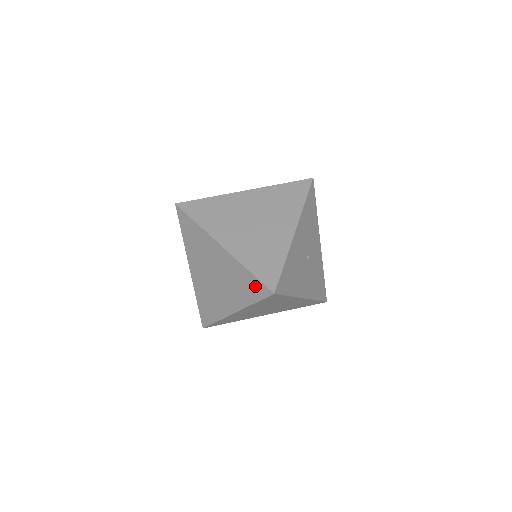
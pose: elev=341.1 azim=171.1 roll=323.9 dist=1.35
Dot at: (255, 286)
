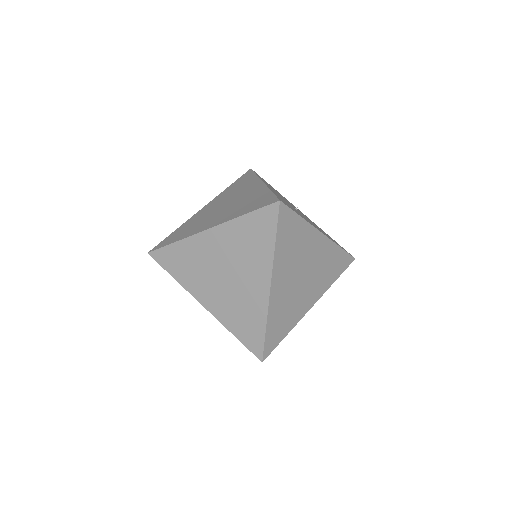
Dot at: (261, 221)
